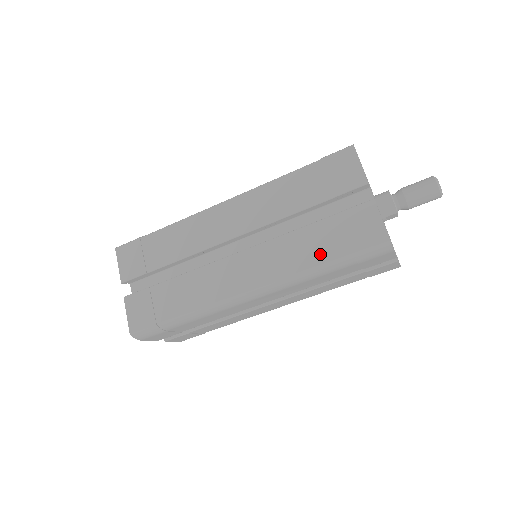
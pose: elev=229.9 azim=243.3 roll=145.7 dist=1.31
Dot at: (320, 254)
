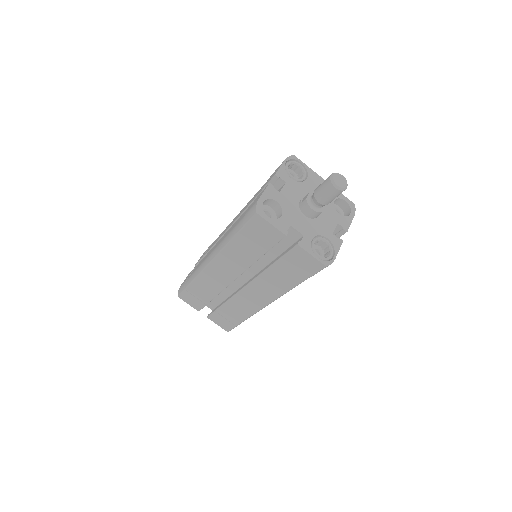
Dot at: (291, 280)
